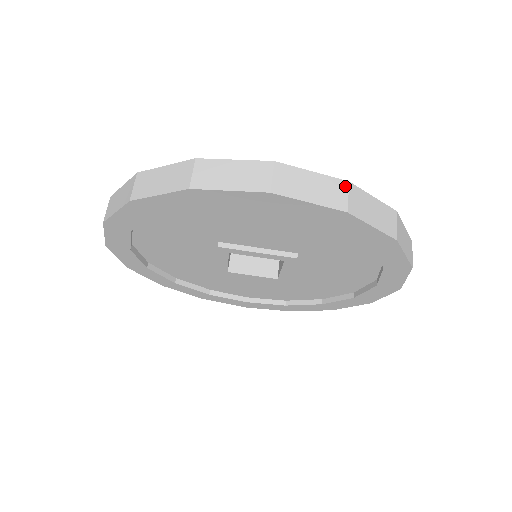
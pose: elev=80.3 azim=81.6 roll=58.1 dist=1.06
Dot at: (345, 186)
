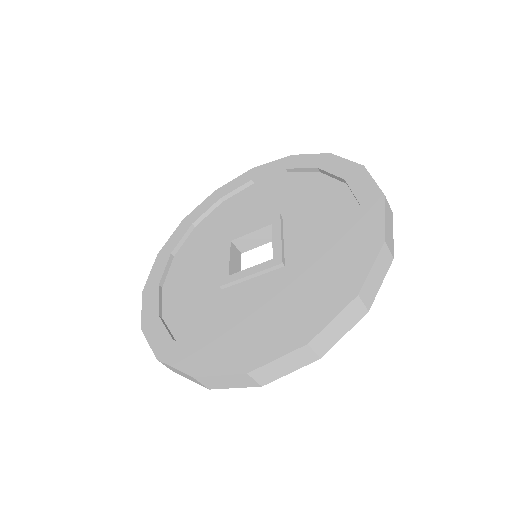
Dot at: (307, 349)
